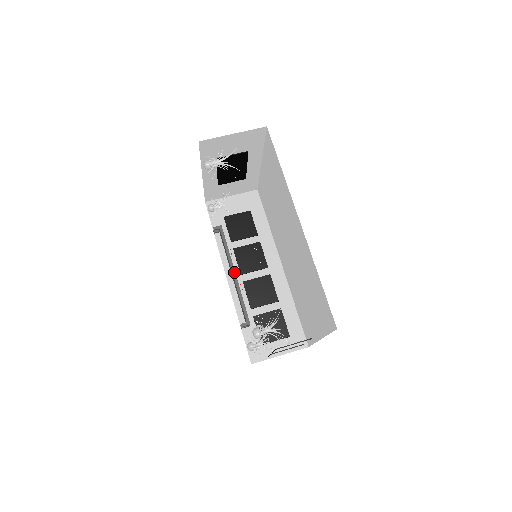
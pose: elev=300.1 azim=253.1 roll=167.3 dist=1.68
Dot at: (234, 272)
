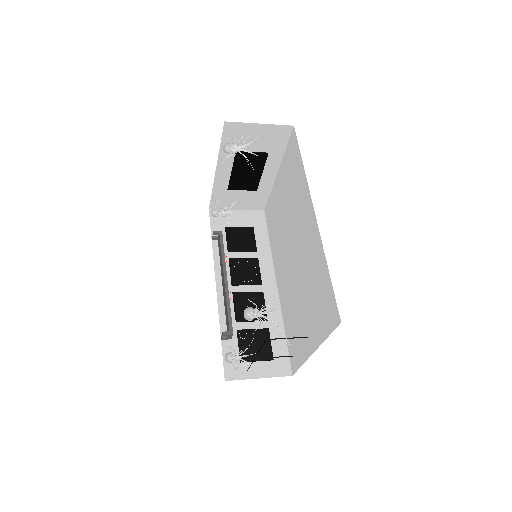
Dot at: (226, 278)
